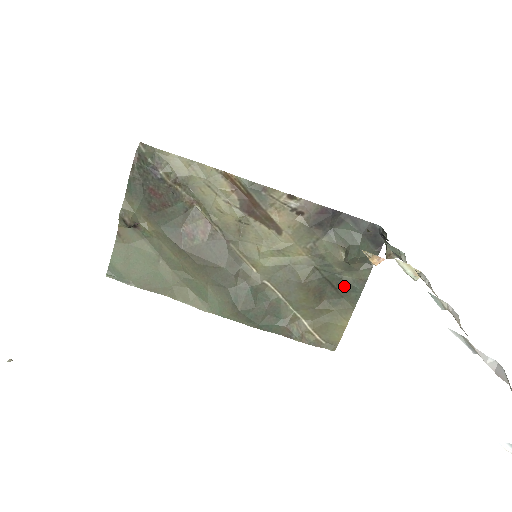
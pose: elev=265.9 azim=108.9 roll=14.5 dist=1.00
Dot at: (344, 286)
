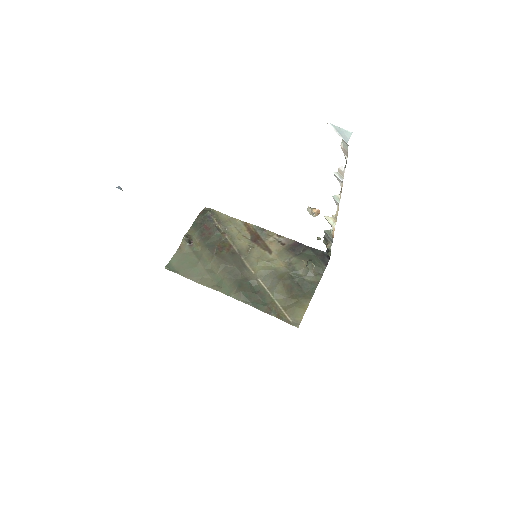
Dot at: (306, 285)
